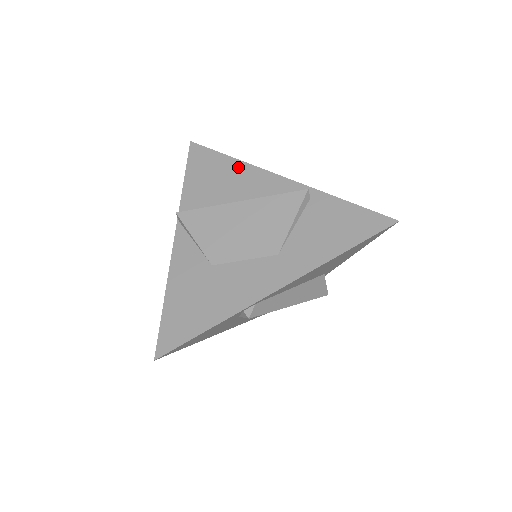
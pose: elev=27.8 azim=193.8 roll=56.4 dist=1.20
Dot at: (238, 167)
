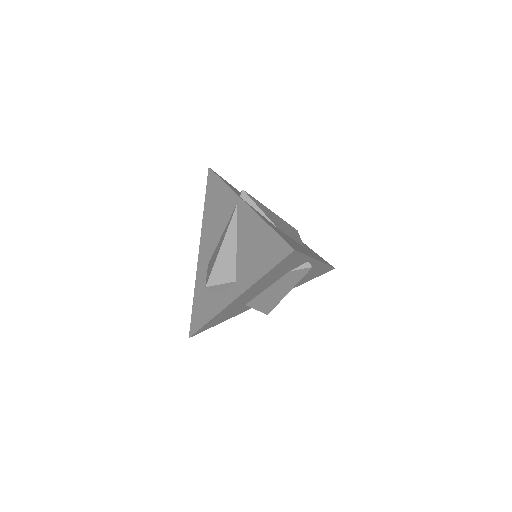
Dot at: occluded
